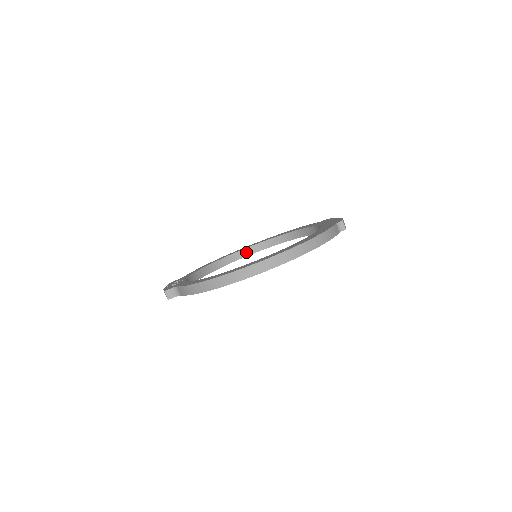
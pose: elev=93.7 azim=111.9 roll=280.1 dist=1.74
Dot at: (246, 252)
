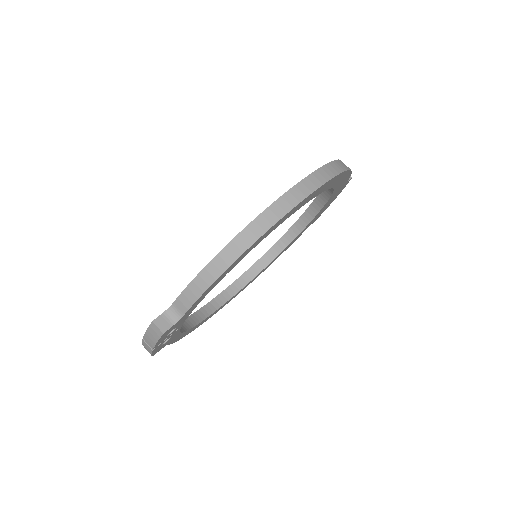
Dot at: (223, 297)
